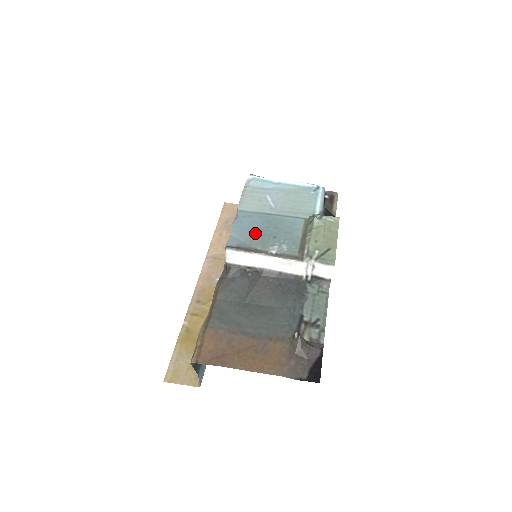
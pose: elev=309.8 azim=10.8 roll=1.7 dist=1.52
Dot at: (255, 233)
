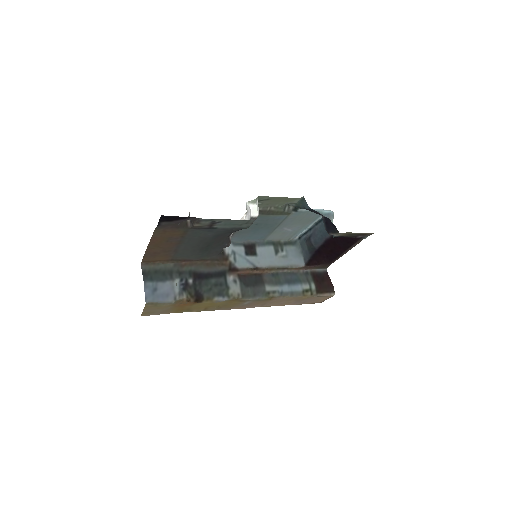
Dot at: (251, 231)
